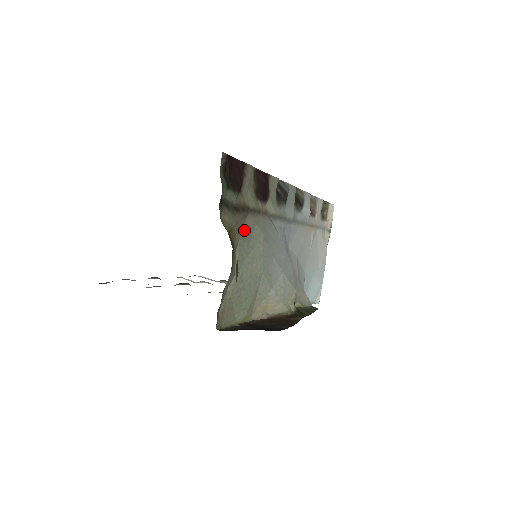
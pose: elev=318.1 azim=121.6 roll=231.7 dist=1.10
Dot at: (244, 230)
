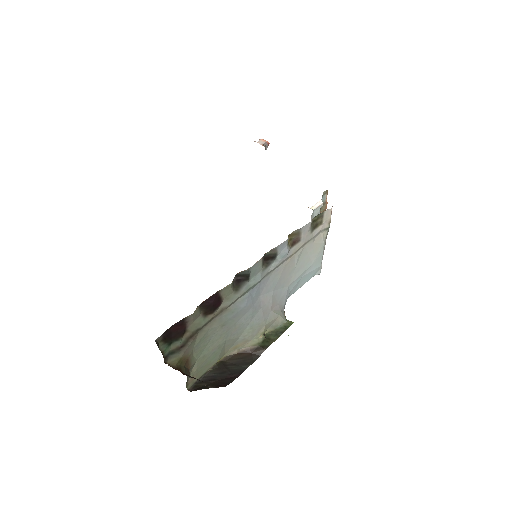
Dot at: (197, 342)
